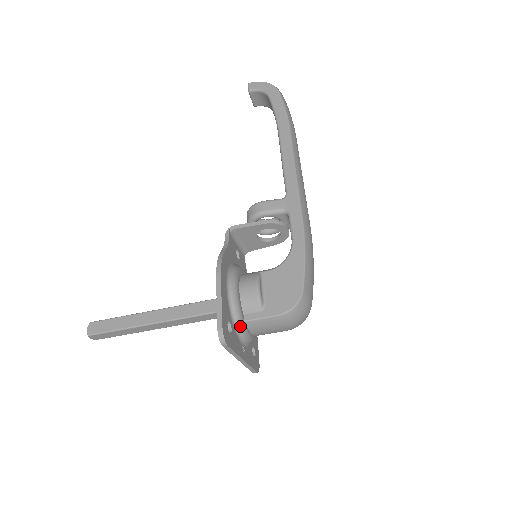
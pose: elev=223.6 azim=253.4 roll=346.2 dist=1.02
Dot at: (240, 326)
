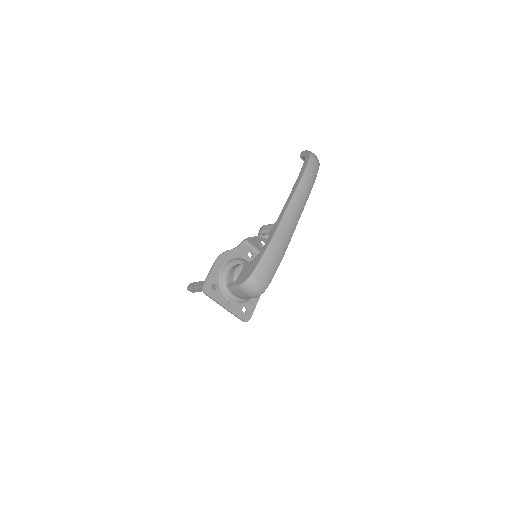
Dot at: (224, 289)
